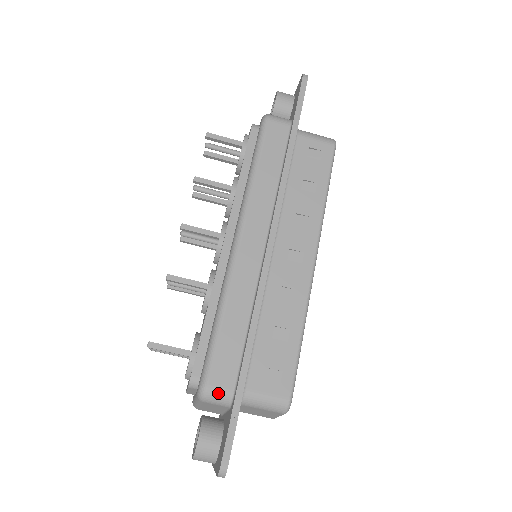
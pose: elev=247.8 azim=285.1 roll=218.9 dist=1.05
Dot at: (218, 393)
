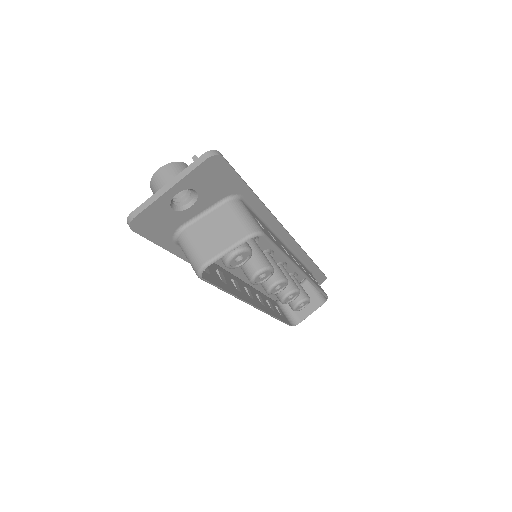
Dot at: occluded
